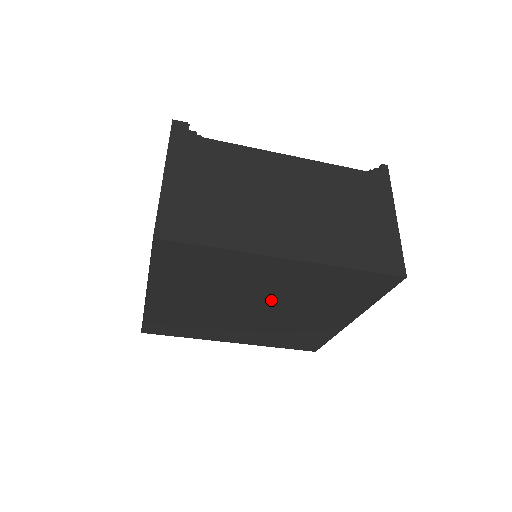
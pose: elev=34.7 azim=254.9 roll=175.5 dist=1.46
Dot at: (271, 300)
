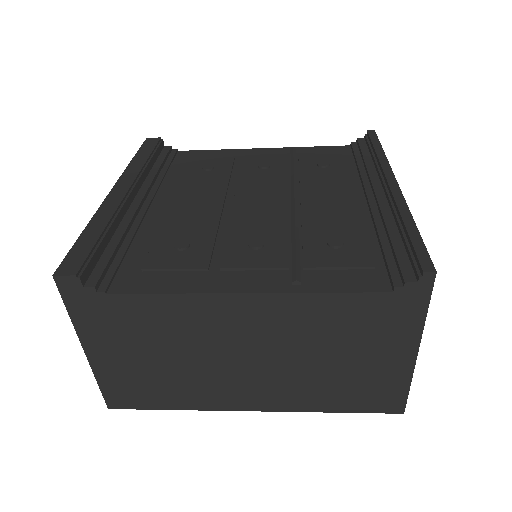
Dot at: occluded
